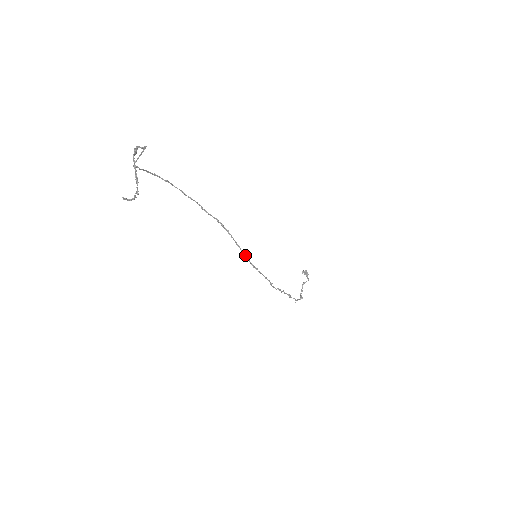
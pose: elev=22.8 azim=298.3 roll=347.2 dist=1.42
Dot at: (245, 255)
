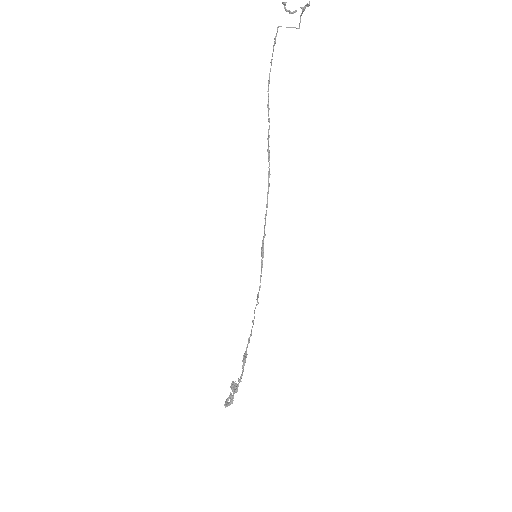
Dot at: (264, 227)
